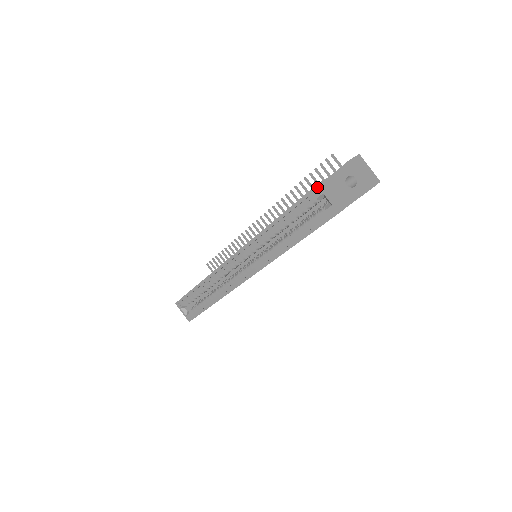
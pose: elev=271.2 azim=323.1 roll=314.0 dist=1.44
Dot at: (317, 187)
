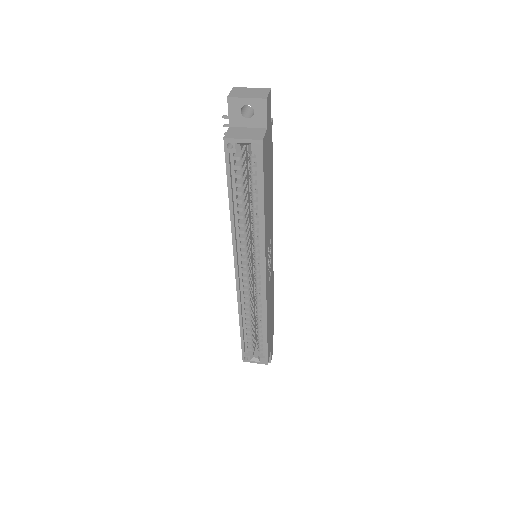
Dot at: (226, 143)
